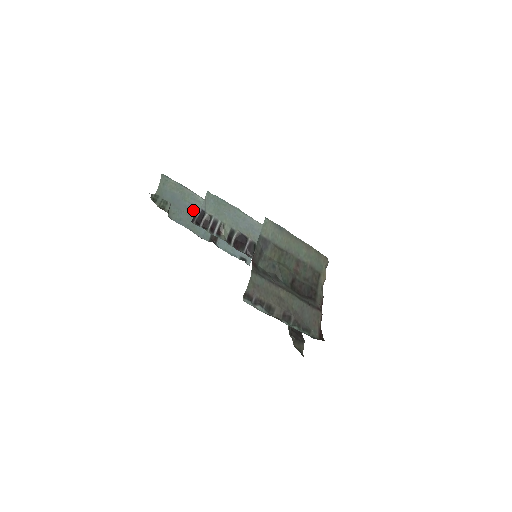
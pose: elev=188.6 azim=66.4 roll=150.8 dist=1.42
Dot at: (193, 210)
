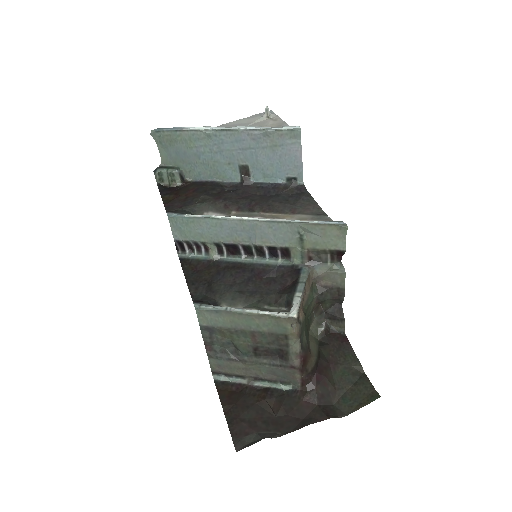
Dot at: (205, 153)
